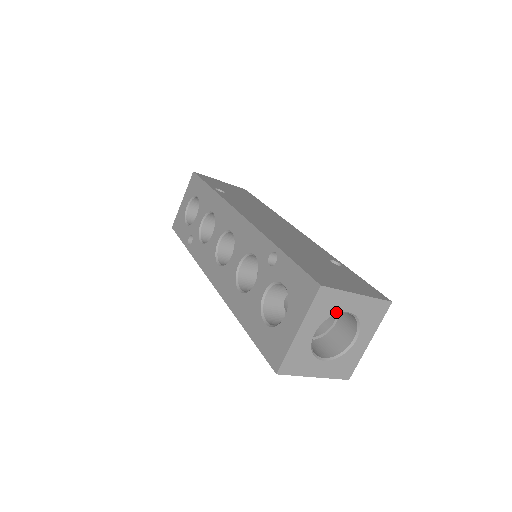
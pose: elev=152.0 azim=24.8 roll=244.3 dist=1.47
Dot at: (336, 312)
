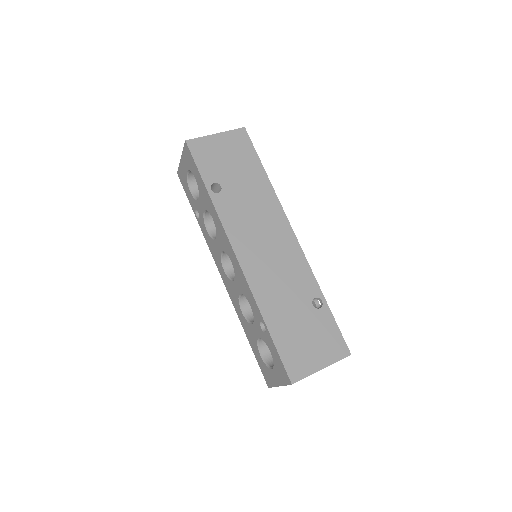
Dot at: occluded
